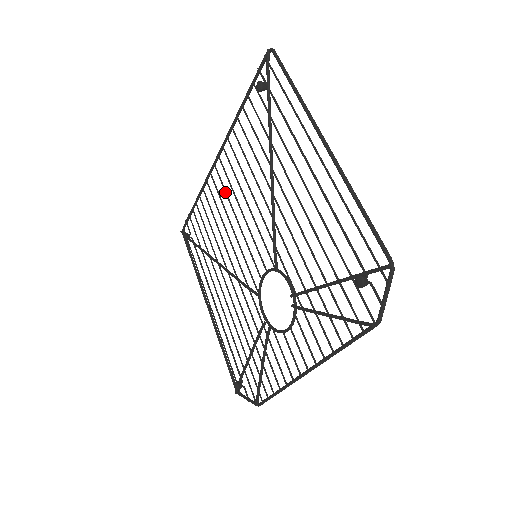
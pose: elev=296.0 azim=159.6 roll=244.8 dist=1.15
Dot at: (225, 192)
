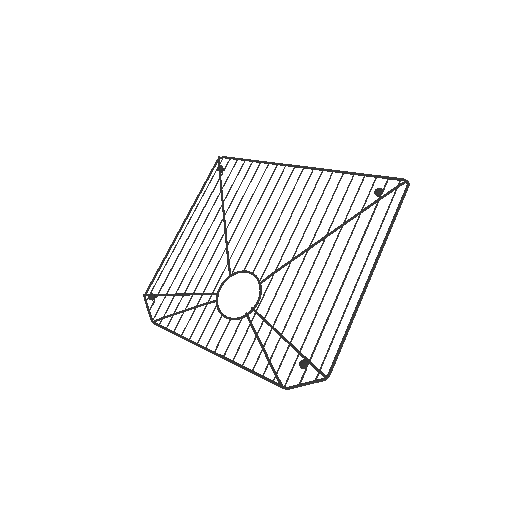
Dot at: (281, 194)
